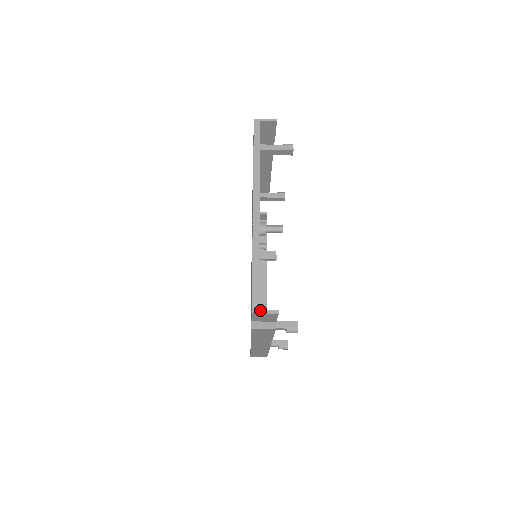
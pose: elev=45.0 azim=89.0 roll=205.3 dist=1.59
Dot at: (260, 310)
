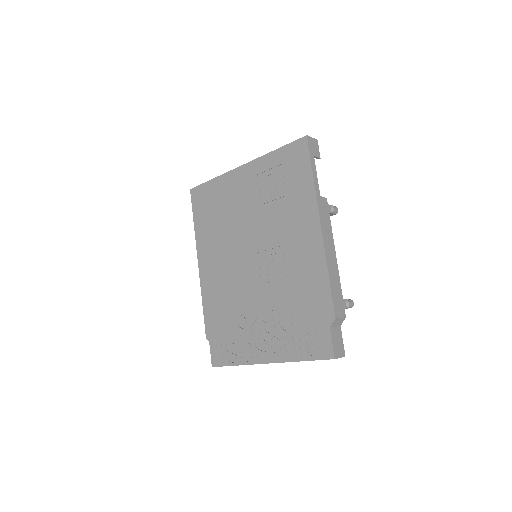
Dot at: occluded
